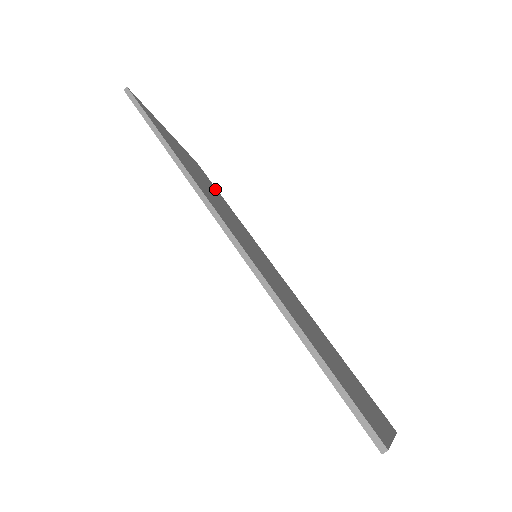
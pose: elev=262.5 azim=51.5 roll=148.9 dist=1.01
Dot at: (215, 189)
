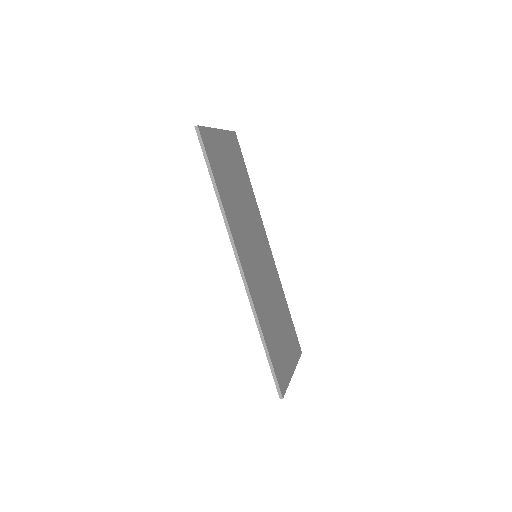
Dot at: (243, 170)
